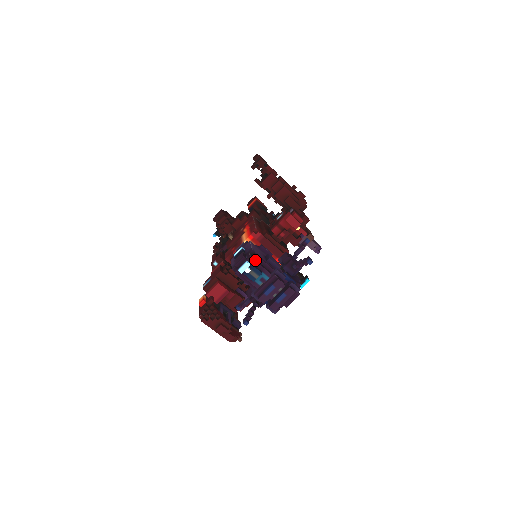
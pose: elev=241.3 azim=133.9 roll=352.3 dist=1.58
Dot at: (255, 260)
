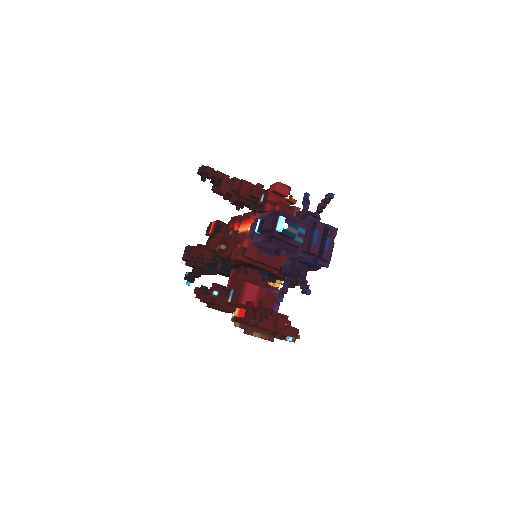
Dot at: (284, 216)
